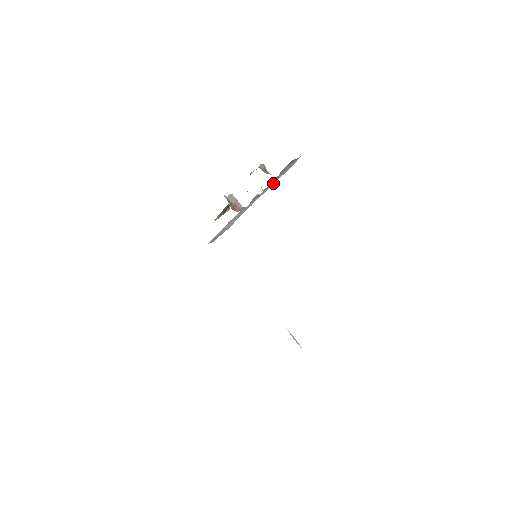
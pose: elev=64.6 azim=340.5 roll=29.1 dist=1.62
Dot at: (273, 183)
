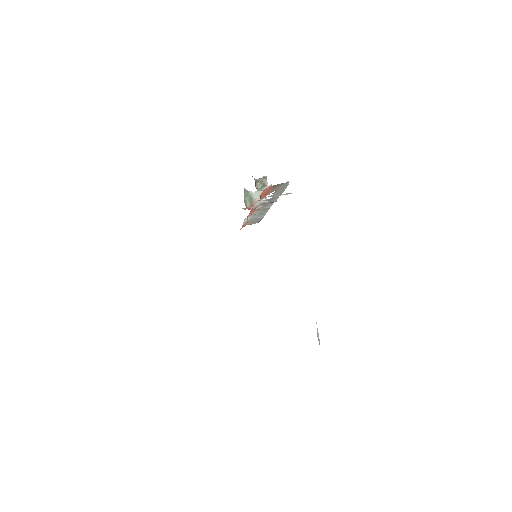
Dot at: (278, 196)
